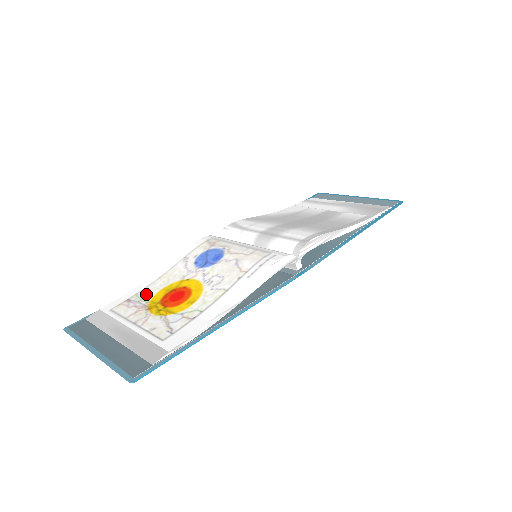
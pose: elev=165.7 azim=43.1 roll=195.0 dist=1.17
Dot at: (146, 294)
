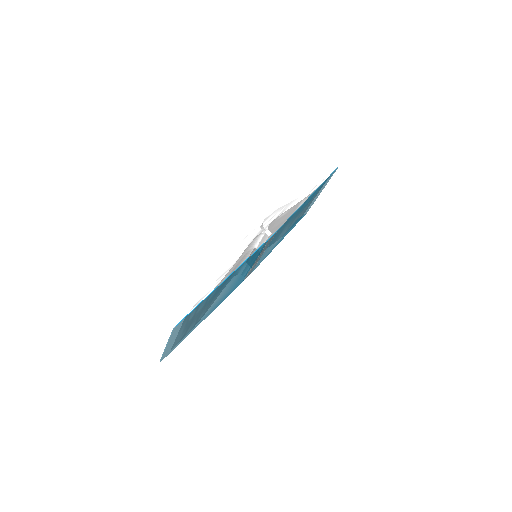
Dot at: occluded
